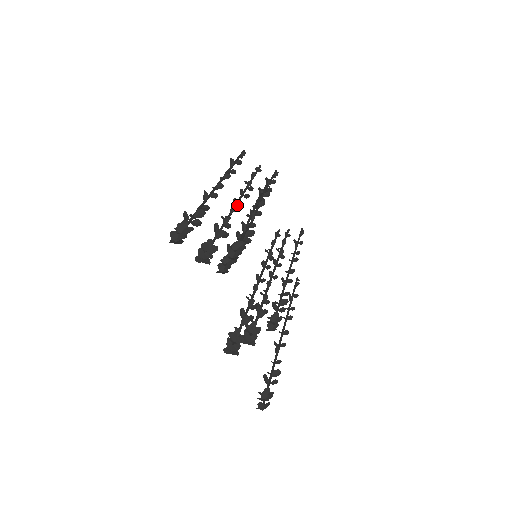
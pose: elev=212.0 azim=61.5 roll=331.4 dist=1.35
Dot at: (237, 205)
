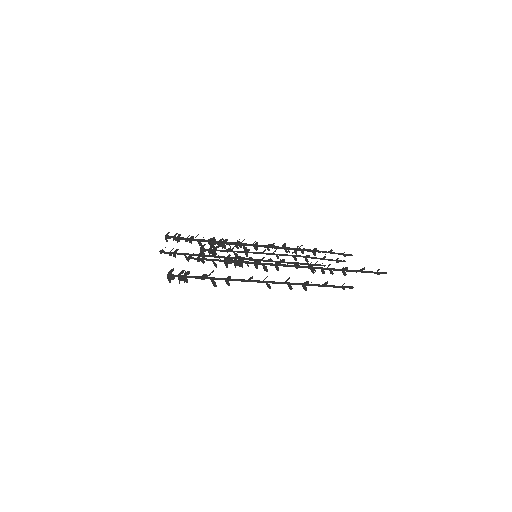
Dot at: occluded
